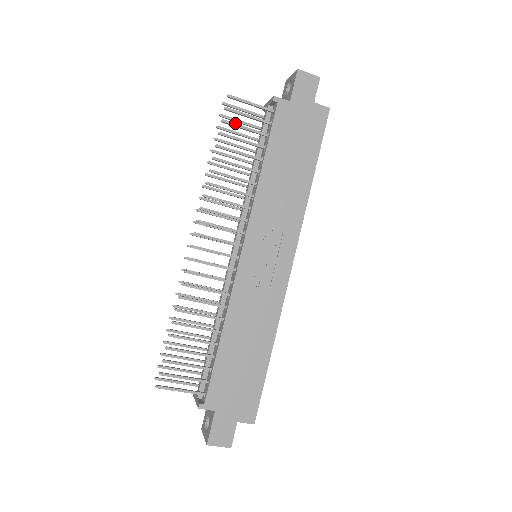
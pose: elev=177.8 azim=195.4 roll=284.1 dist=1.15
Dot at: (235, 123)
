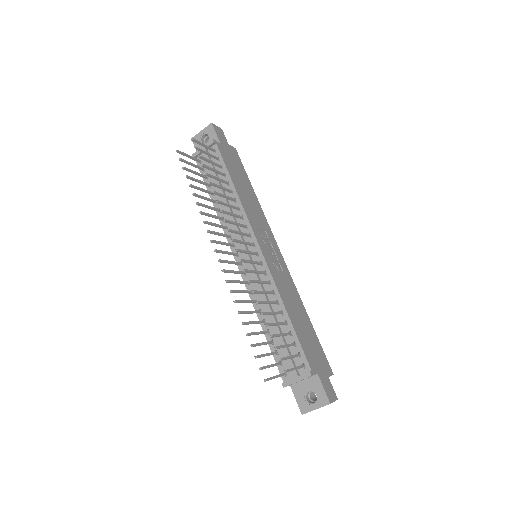
Dot at: (205, 158)
